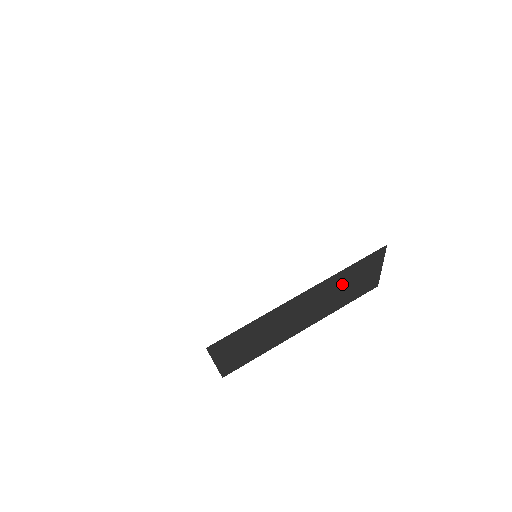
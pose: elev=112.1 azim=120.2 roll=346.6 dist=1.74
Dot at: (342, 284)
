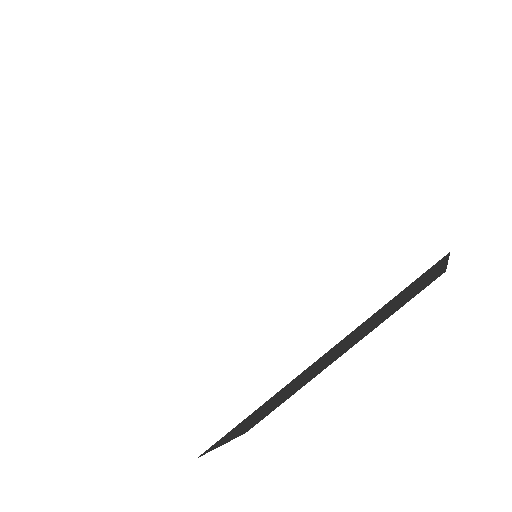
Dot at: (383, 312)
